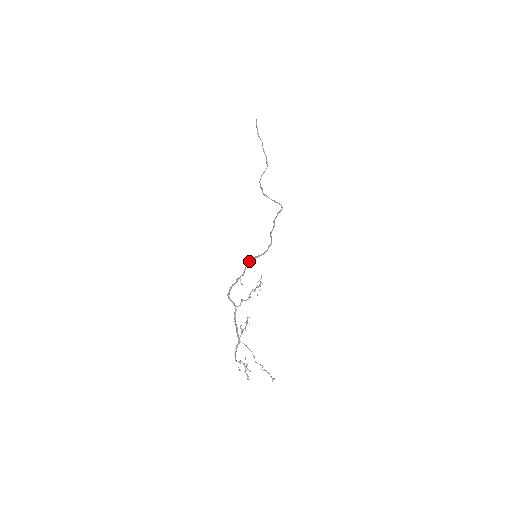
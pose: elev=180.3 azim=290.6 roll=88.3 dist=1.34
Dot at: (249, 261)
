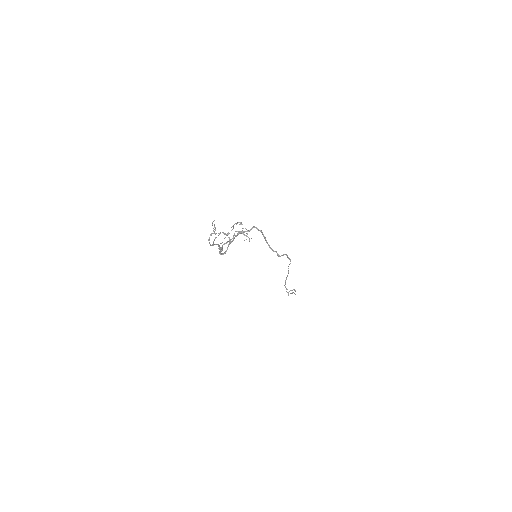
Dot at: (238, 233)
